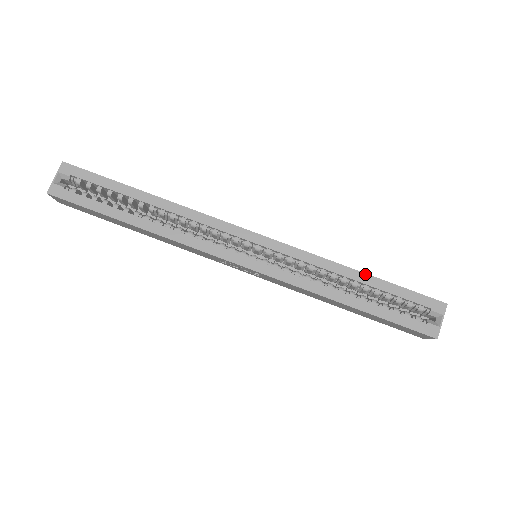
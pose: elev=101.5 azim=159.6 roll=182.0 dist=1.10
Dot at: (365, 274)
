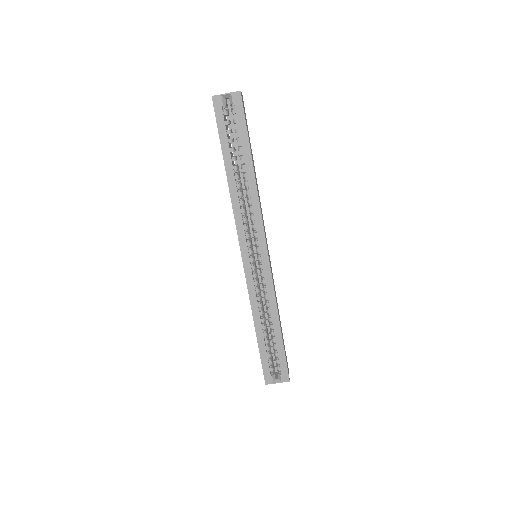
Dot at: (280, 329)
